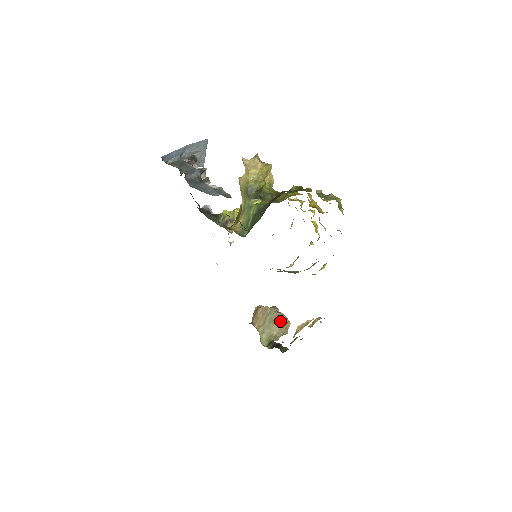
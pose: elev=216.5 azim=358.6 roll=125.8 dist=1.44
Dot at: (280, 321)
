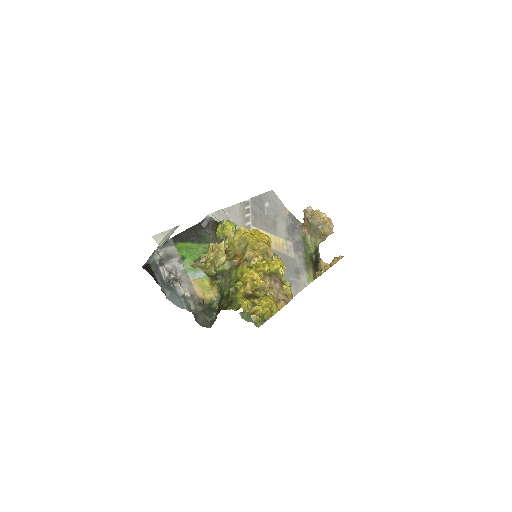
Dot at: (319, 234)
